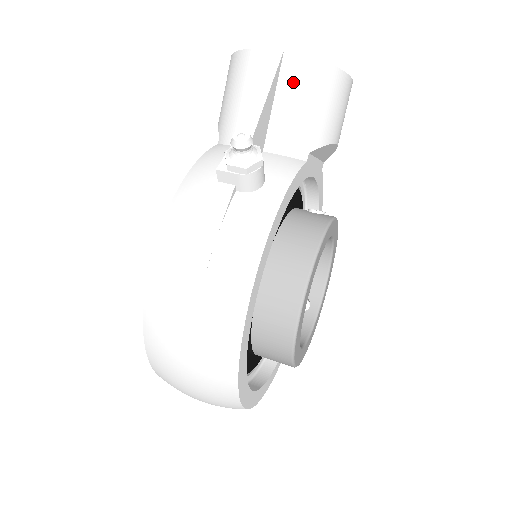
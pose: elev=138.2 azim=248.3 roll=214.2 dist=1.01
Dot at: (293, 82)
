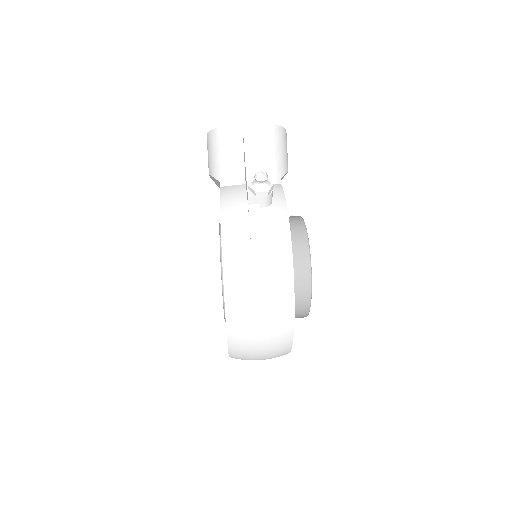
Dot at: (263, 139)
